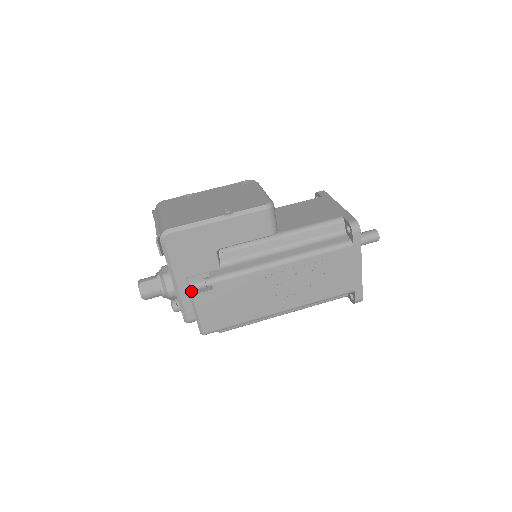
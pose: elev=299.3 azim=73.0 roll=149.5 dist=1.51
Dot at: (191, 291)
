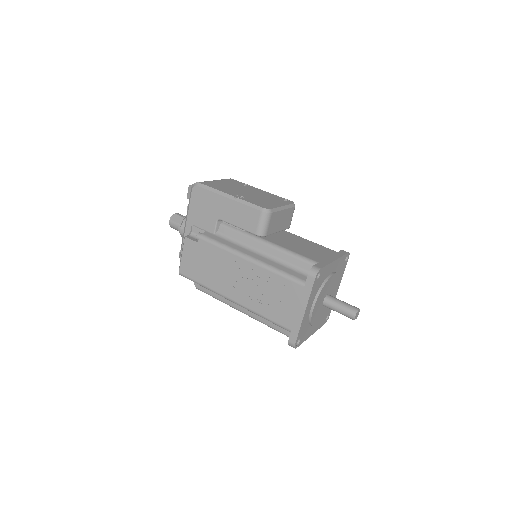
Dot at: (188, 235)
